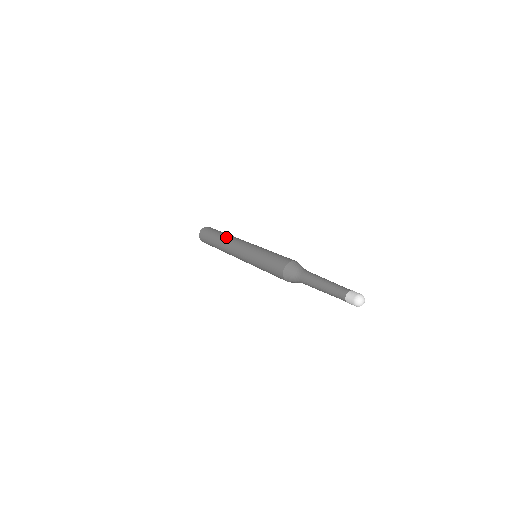
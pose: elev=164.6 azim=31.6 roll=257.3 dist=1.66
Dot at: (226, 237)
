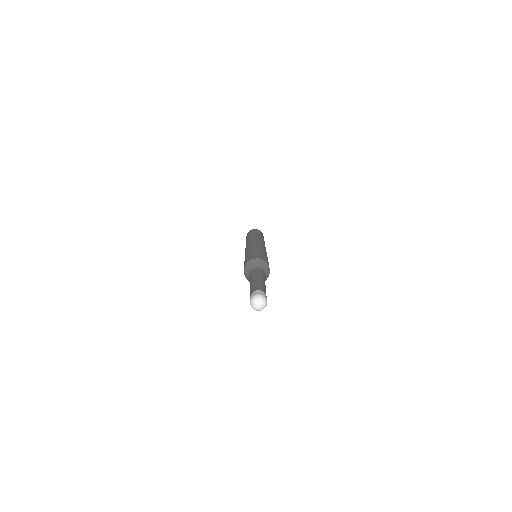
Dot at: (246, 241)
